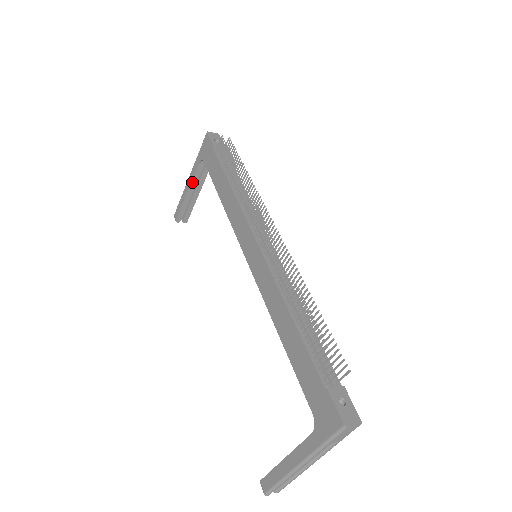
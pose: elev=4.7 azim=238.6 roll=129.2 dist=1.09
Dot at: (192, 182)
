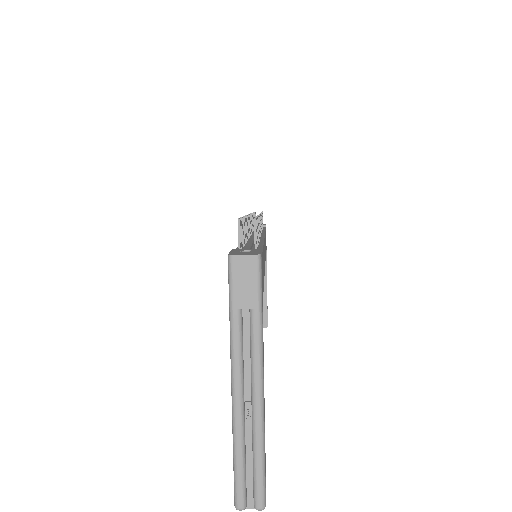
Dot at: occluded
